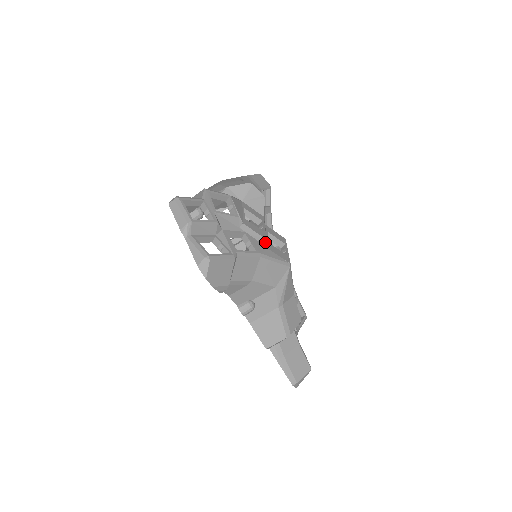
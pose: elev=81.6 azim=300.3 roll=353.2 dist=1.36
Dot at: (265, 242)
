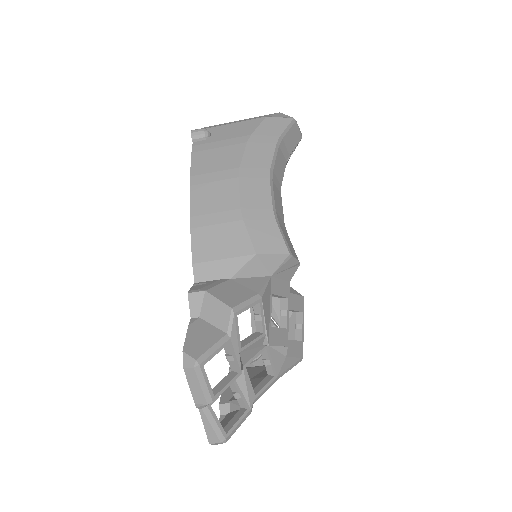
Dot at: (285, 350)
